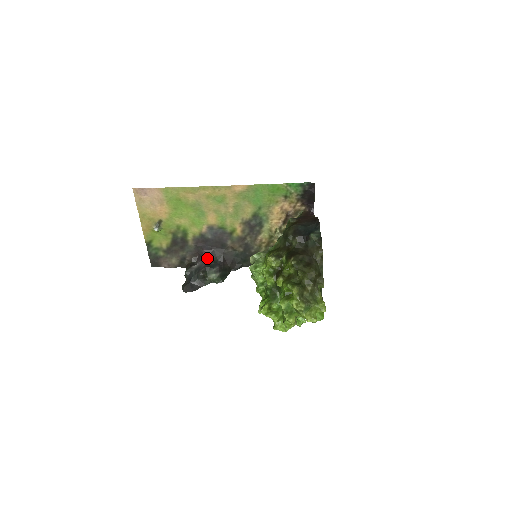
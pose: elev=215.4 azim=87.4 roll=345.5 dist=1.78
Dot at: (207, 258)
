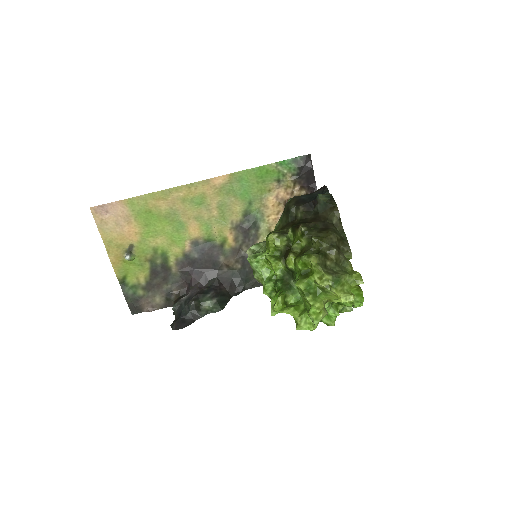
Dot at: (198, 285)
